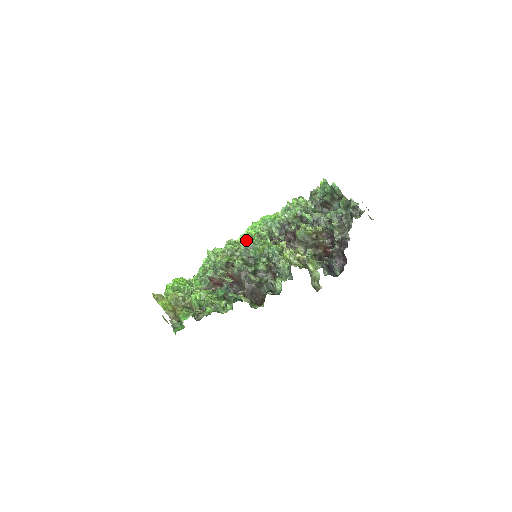
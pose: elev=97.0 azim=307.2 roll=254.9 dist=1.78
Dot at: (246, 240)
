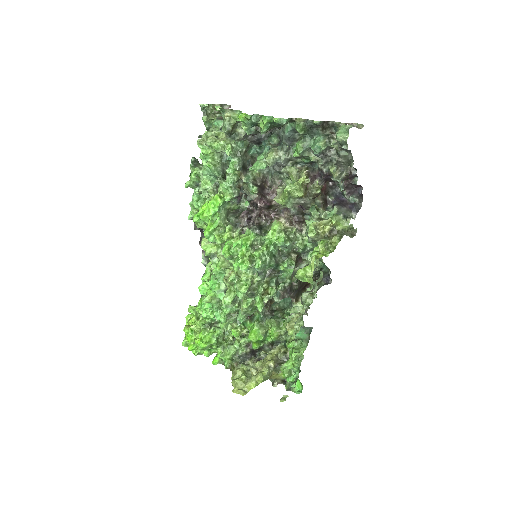
Dot at: (251, 267)
